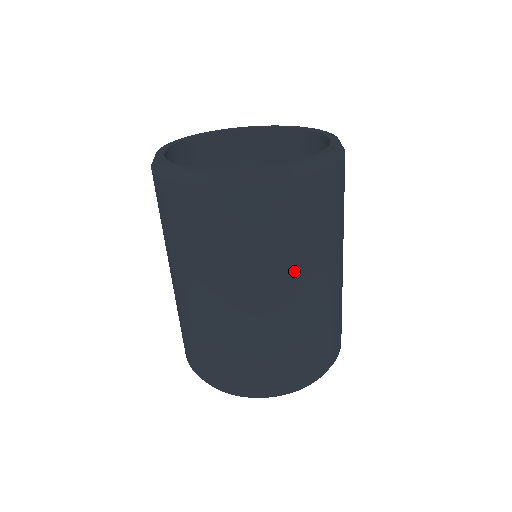
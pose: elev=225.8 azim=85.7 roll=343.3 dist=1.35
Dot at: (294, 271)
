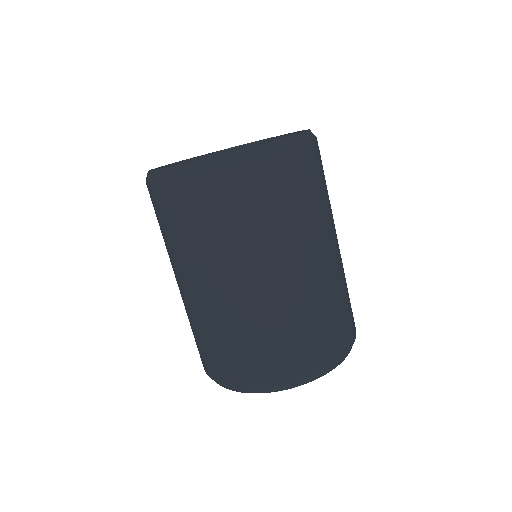
Dot at: (295, 242)
